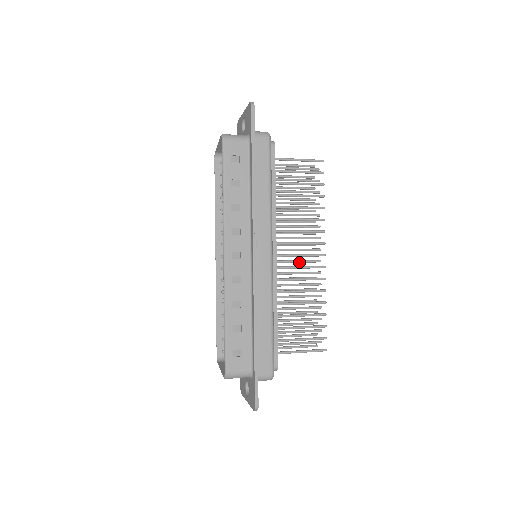
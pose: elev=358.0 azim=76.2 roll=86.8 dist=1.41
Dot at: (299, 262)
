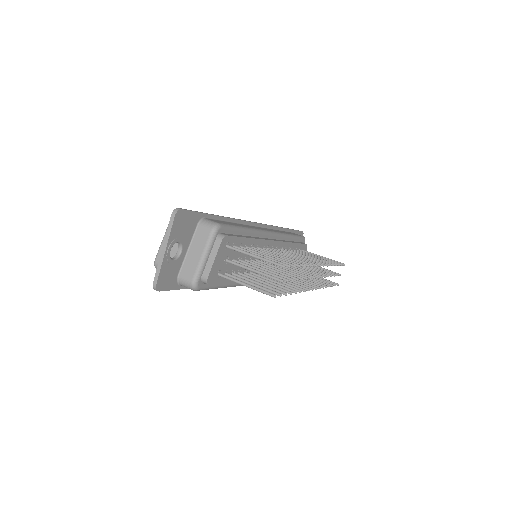
Dot at: occluded
